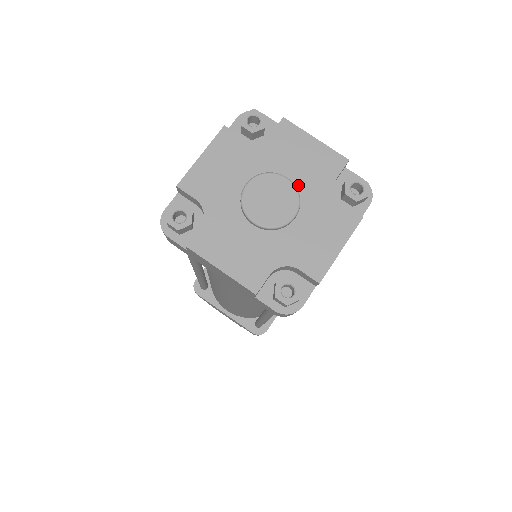
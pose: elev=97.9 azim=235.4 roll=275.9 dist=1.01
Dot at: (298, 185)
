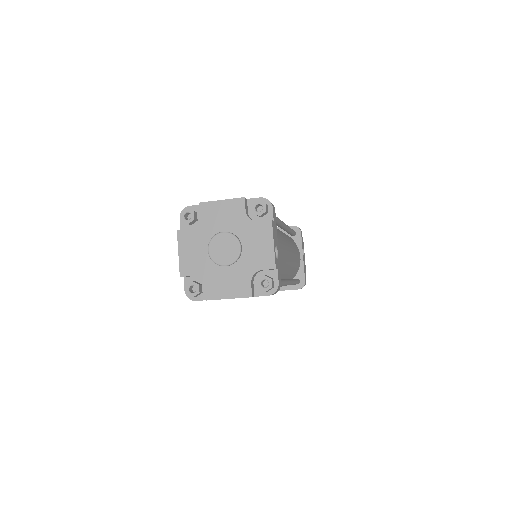
Dot at: (243, 255)
